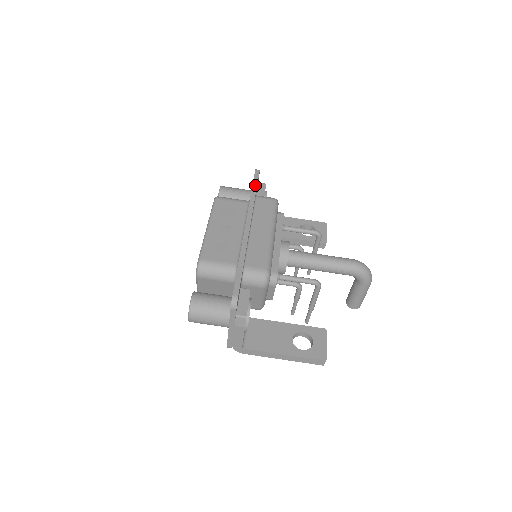
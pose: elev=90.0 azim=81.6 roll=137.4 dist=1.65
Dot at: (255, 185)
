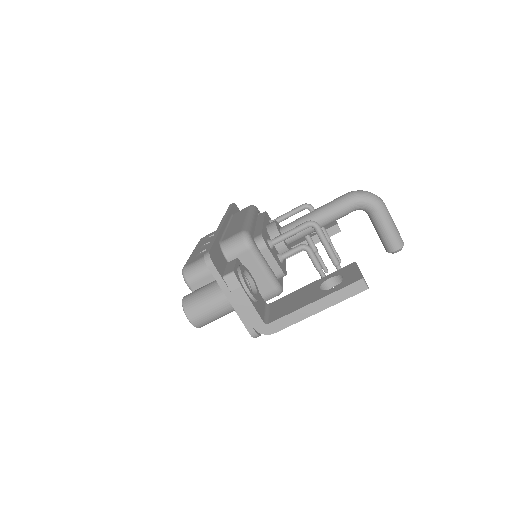
Dot at: (229, 208)
